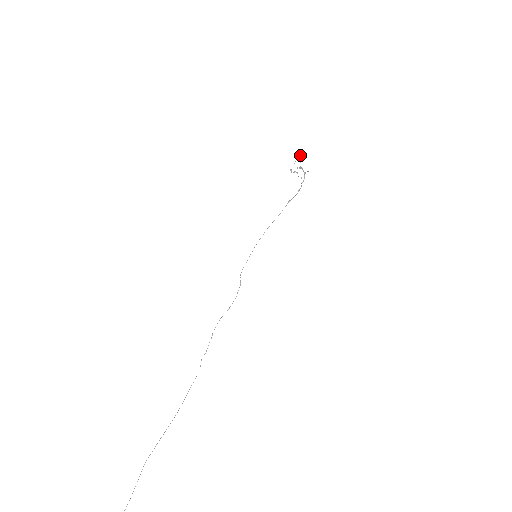
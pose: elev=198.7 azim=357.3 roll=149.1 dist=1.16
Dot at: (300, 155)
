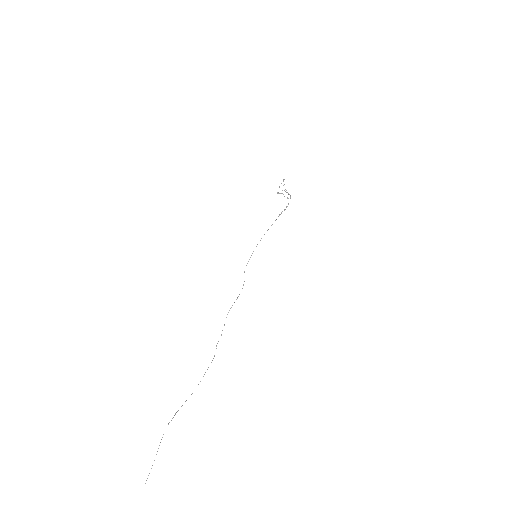
Dot at: (283, 181)
